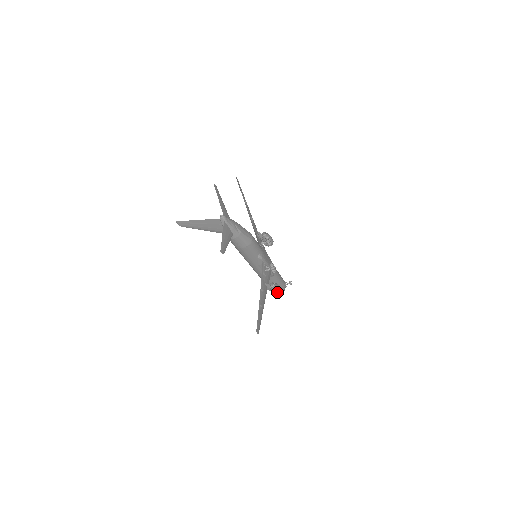
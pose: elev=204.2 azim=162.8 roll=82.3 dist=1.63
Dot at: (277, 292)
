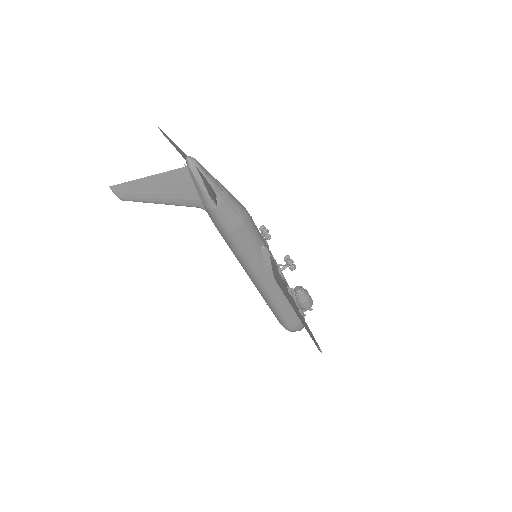
Dot at: (308, 302)
